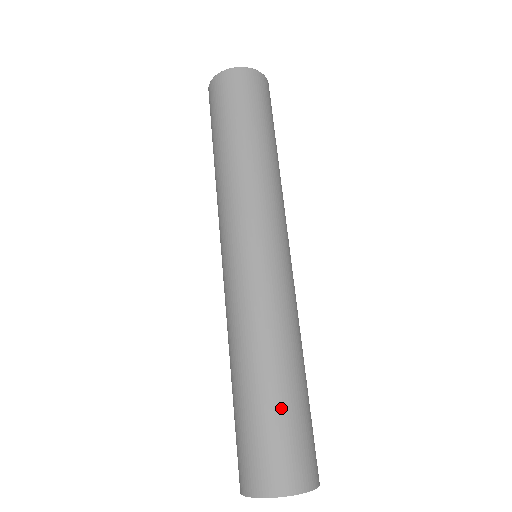
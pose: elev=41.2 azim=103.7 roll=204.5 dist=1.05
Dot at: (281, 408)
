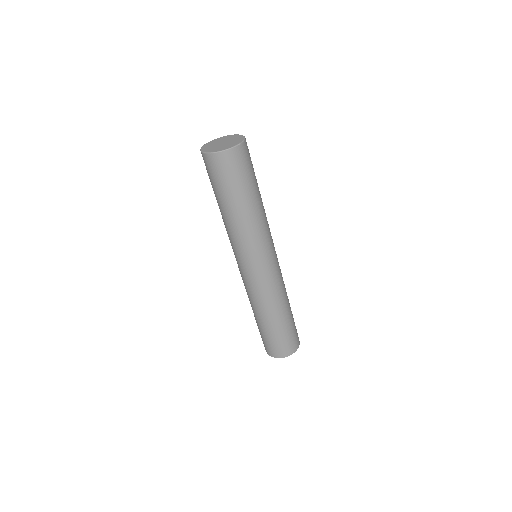
Dot at: (281, 330)
